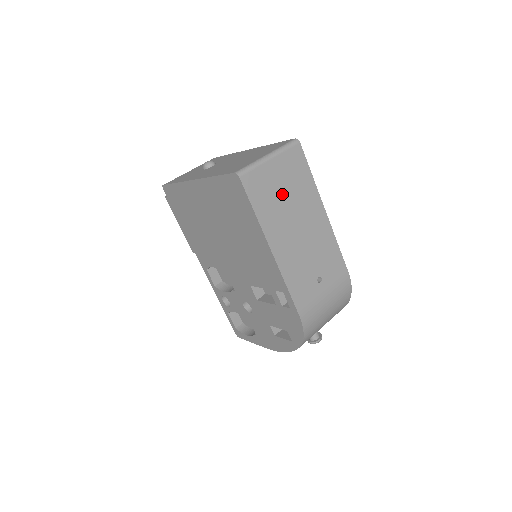
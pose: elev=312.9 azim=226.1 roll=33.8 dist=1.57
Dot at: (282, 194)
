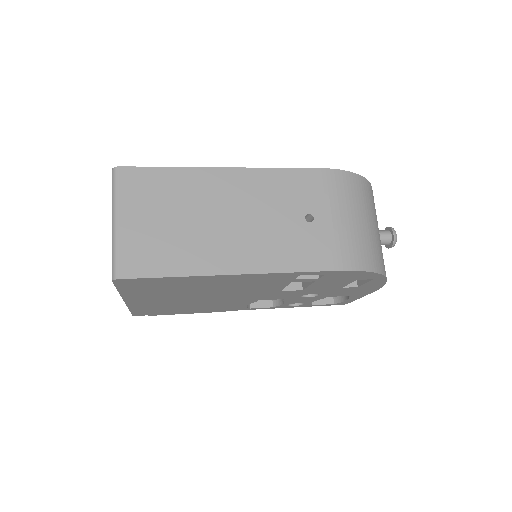
Dot at: (171, 225)
